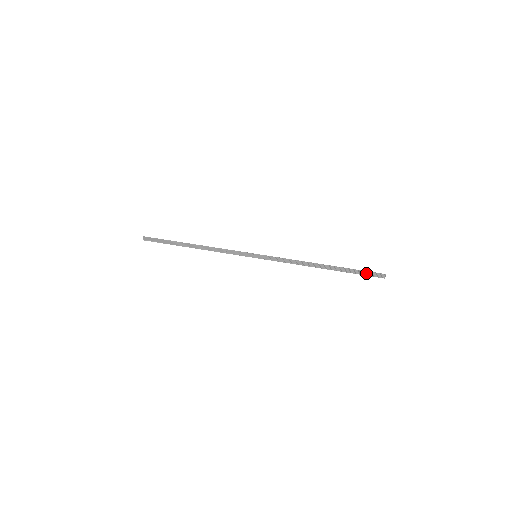
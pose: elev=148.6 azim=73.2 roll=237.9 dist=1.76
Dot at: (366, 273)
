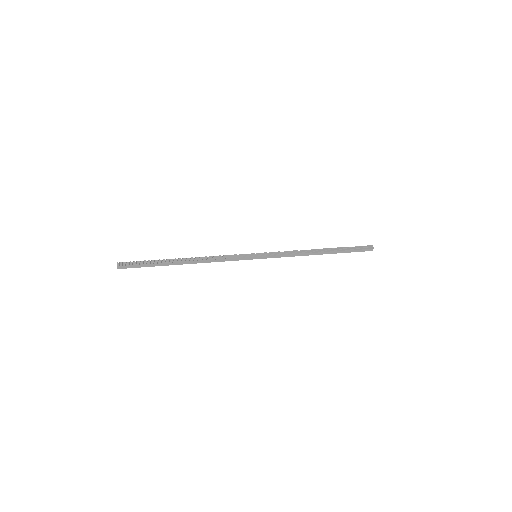
Dot at: (358, 248)
